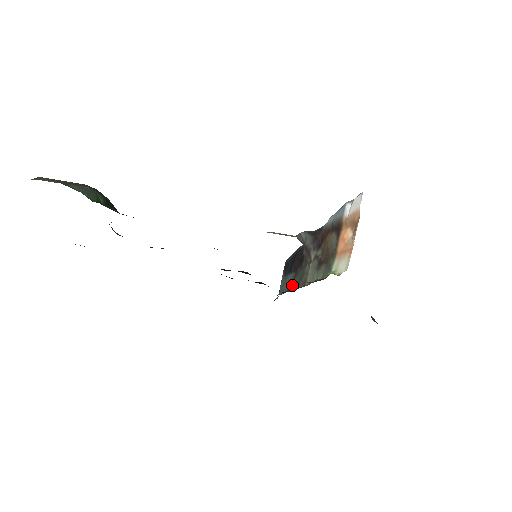
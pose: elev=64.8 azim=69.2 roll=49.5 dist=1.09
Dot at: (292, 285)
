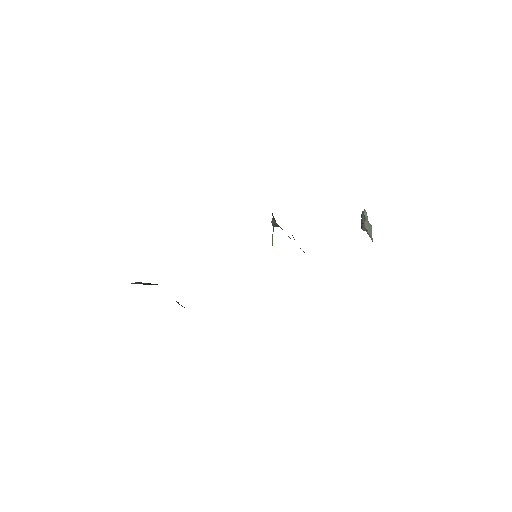
Dot at: occluded
